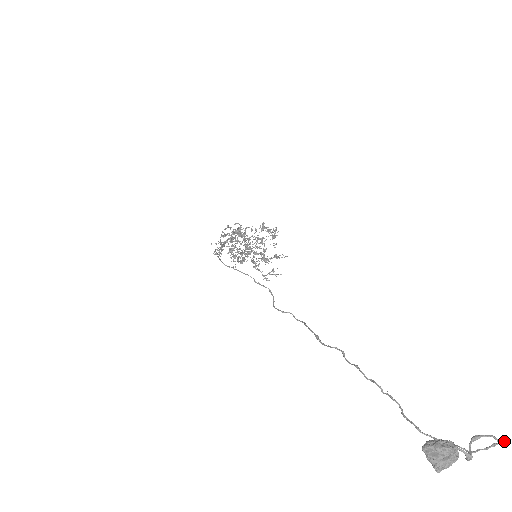
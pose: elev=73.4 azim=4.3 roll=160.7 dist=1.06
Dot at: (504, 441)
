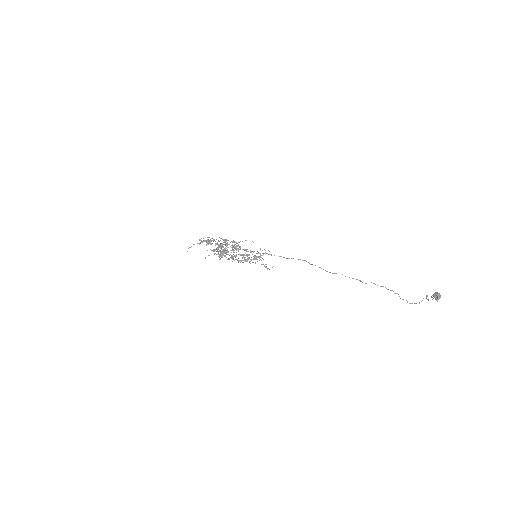
Dot at: (427, 296)
